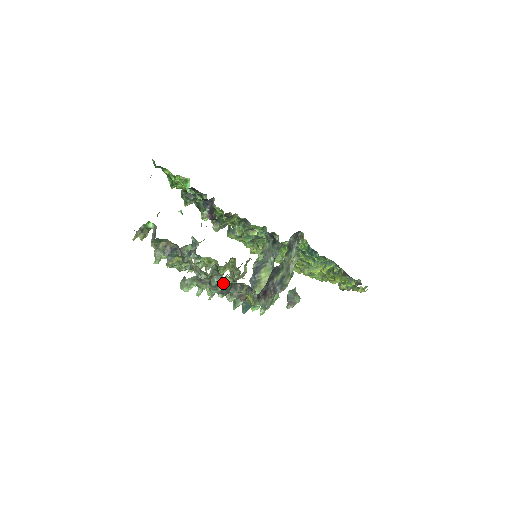
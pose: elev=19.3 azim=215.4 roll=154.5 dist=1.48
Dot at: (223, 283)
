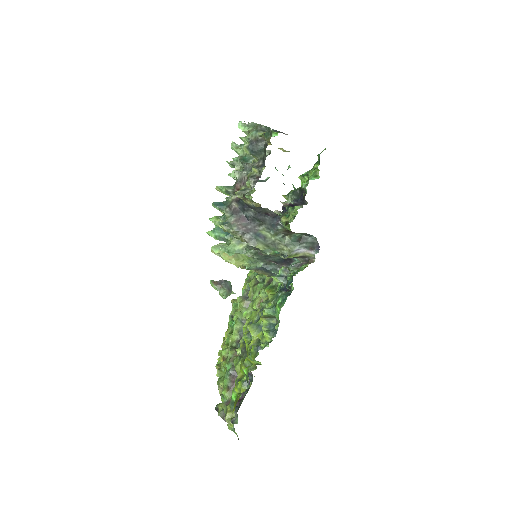
Dot at: occluded
